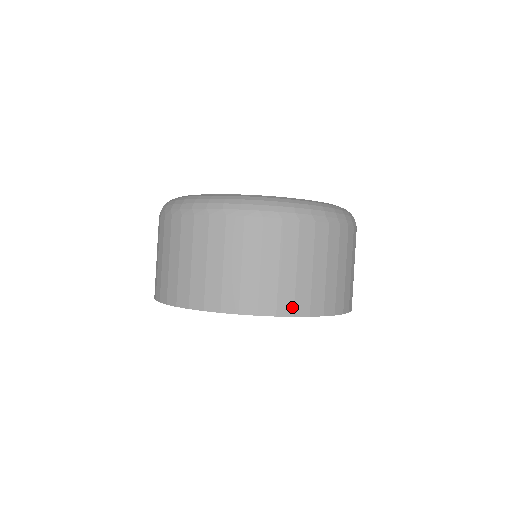
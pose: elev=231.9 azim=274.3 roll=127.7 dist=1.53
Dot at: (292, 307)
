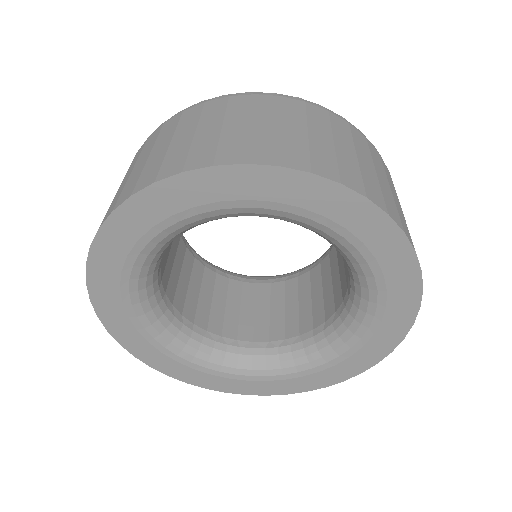
Dot at: (211, 158)
